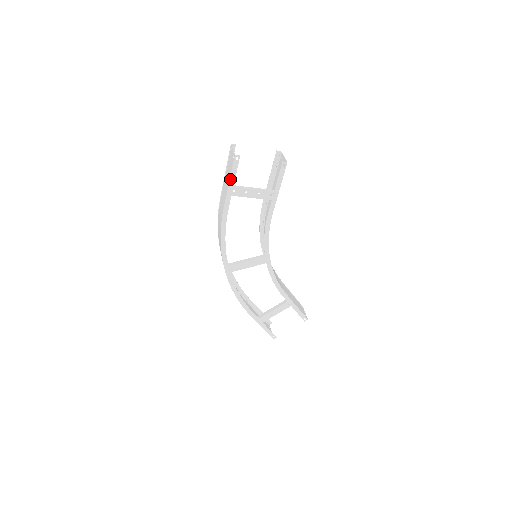
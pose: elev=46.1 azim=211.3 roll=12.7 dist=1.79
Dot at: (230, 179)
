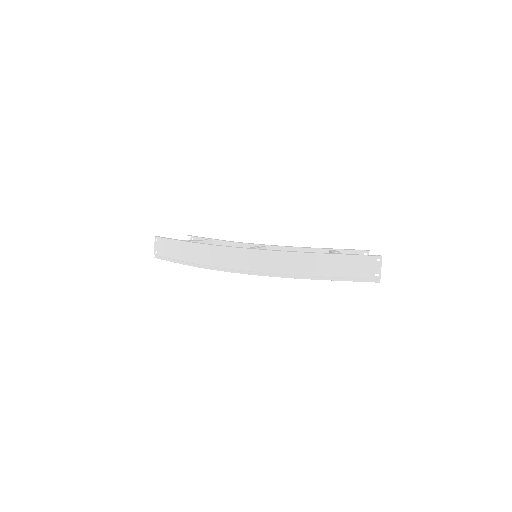
Dot at: (167, 239)
